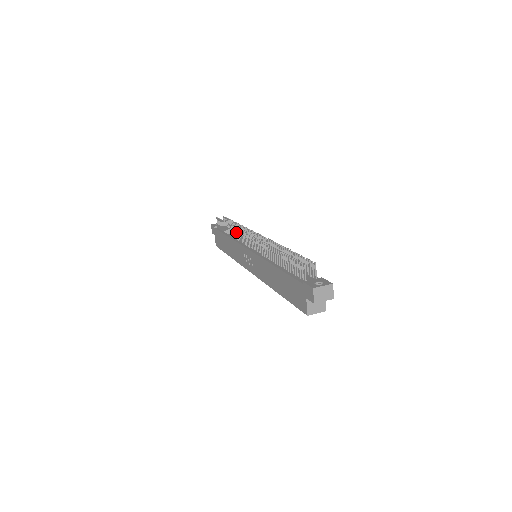
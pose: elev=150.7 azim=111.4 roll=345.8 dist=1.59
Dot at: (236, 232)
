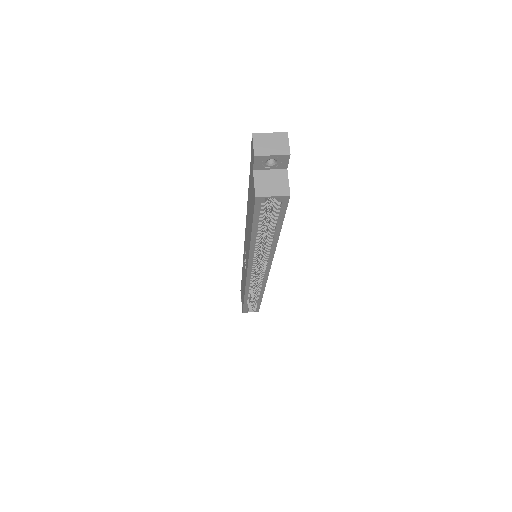
Dot at: occluded
